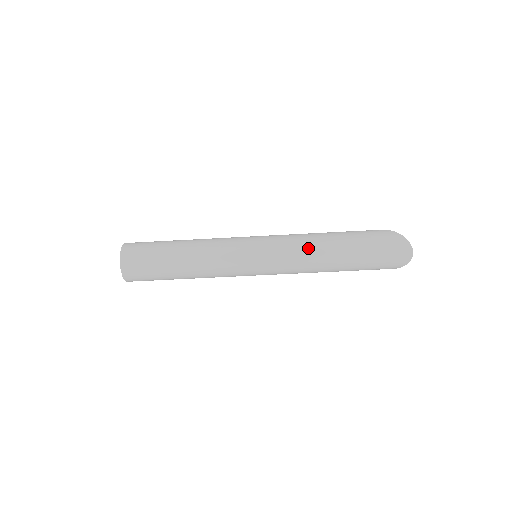
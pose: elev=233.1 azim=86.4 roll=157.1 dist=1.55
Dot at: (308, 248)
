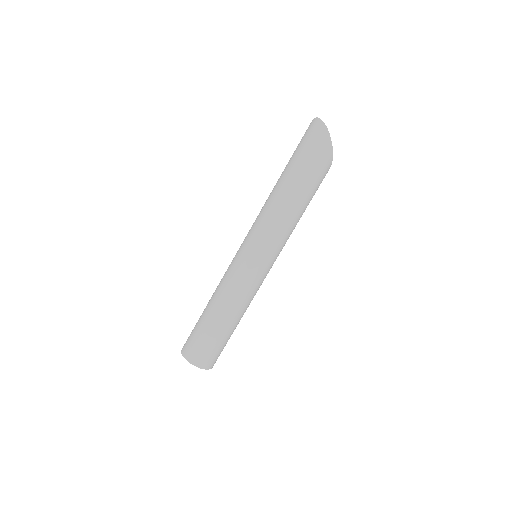
Dot at: (264, 205)
